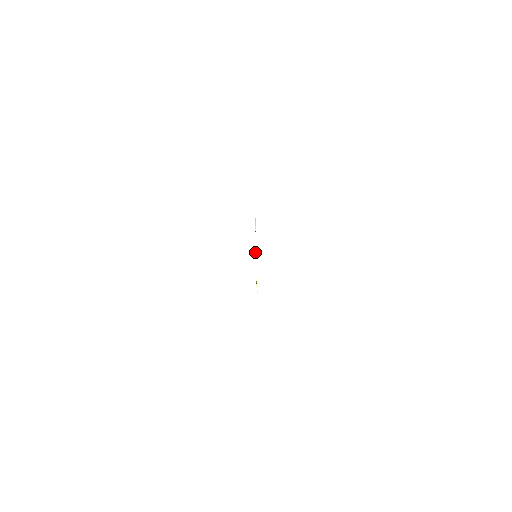
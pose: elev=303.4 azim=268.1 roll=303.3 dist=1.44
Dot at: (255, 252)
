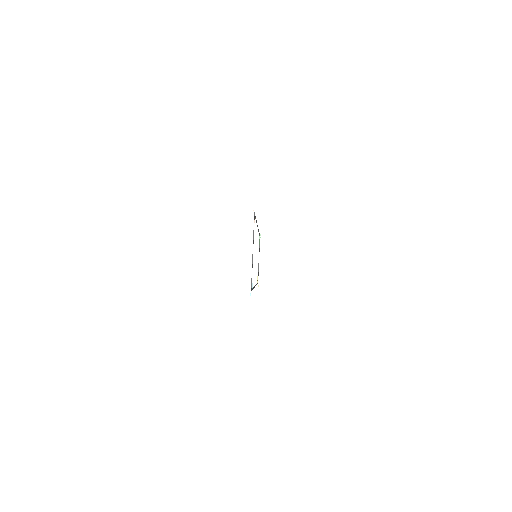
Dot at: occluded
